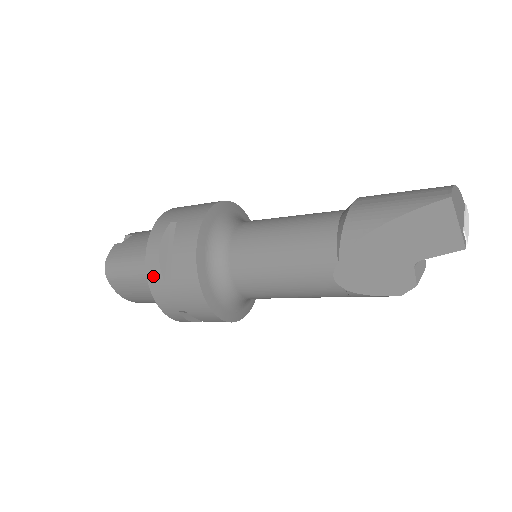
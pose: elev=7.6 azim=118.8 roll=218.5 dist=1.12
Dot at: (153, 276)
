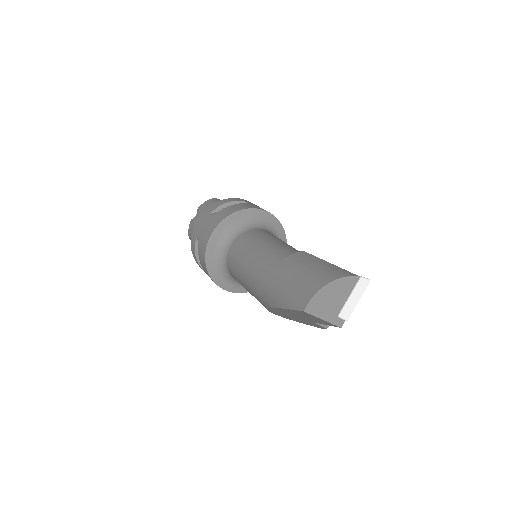
Dot at: occluded
